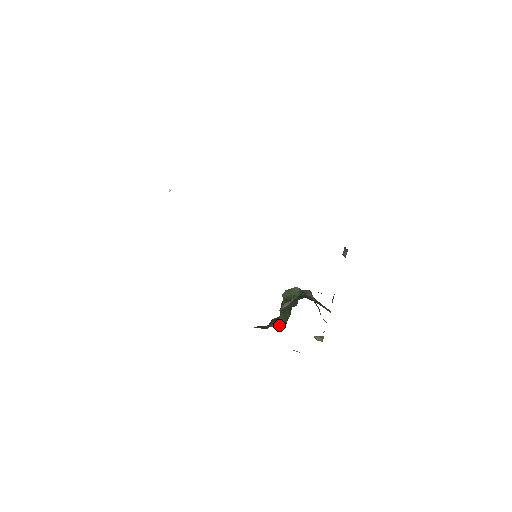
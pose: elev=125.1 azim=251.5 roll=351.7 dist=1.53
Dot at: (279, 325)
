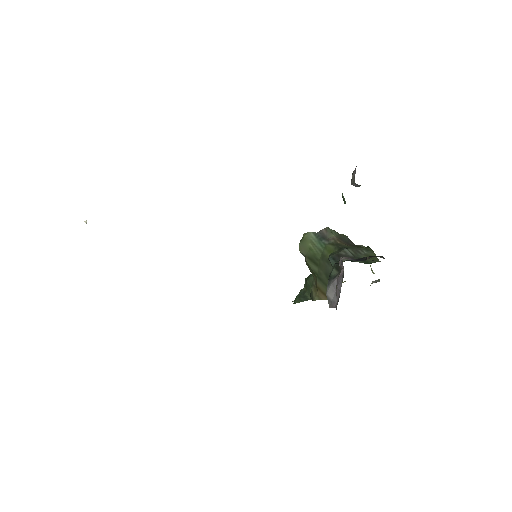
Dot at: (326, 299)
